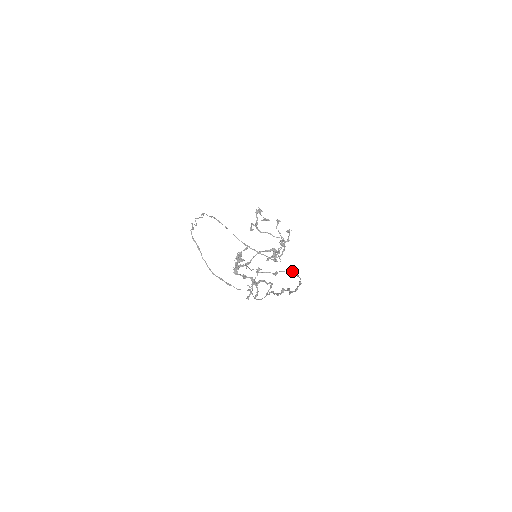
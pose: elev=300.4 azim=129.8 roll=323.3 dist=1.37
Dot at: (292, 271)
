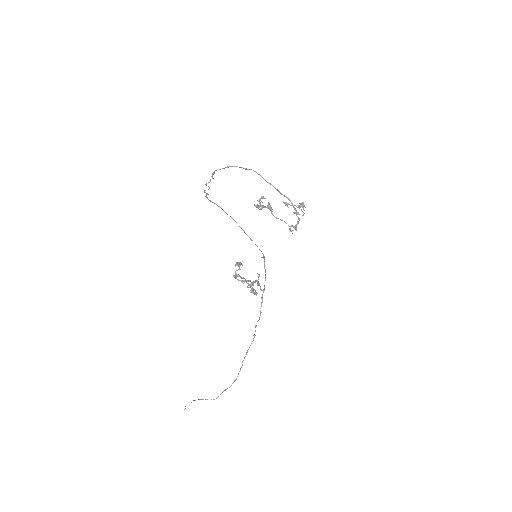
Dot at: occluded
